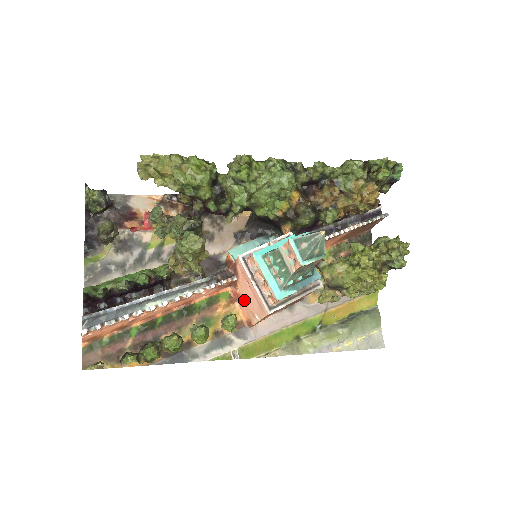
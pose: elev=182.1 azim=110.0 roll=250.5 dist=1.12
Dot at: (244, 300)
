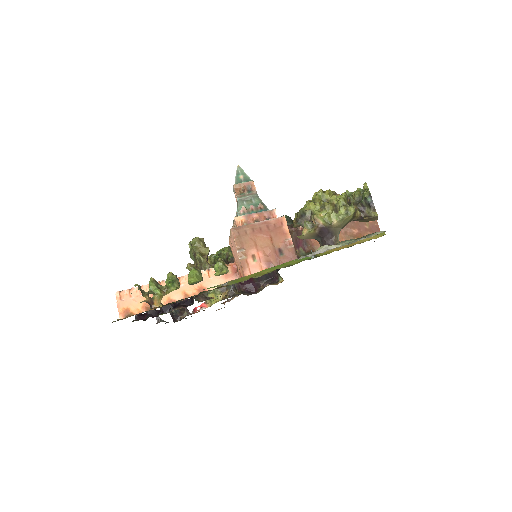
Dot at: (239, 265)
